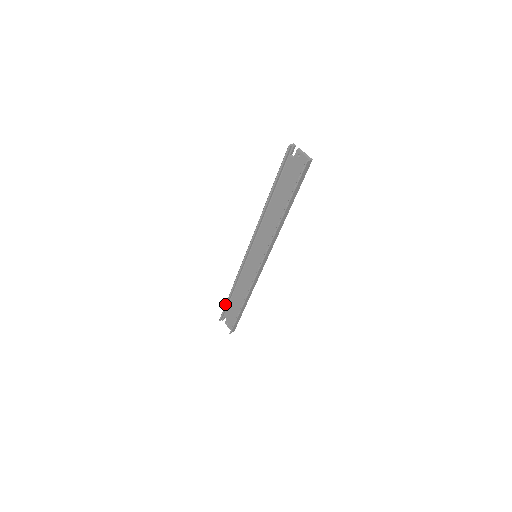
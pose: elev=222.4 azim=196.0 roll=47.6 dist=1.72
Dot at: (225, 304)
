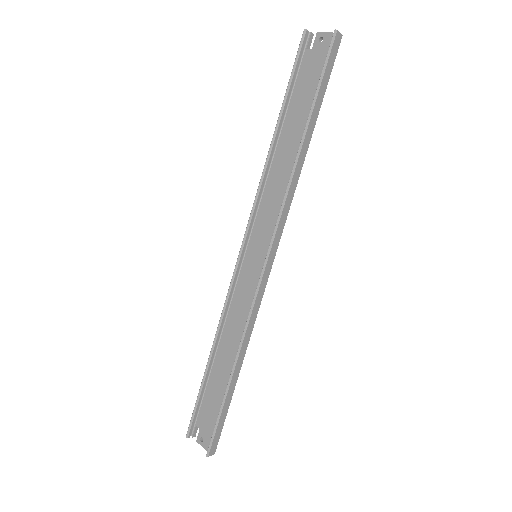
Dot at: (199, 389)
